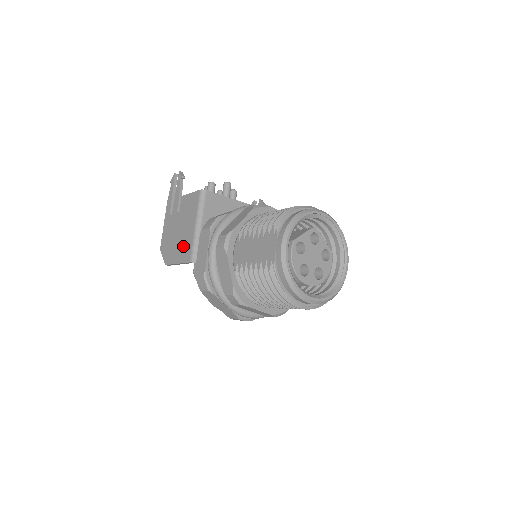
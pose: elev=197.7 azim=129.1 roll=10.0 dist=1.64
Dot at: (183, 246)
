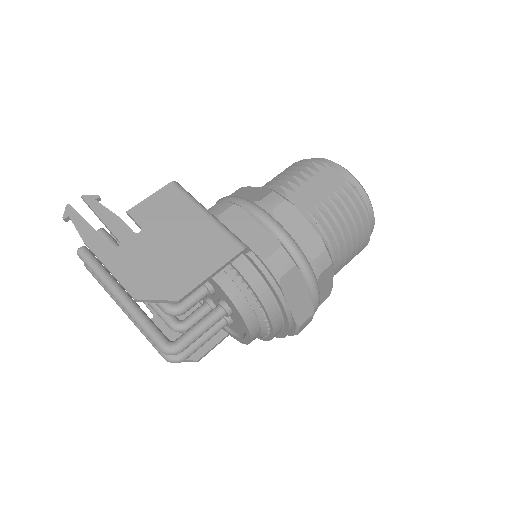
Dot at: (204, 247)
